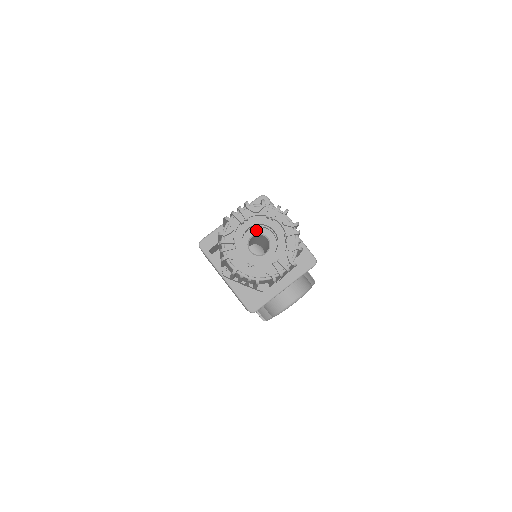
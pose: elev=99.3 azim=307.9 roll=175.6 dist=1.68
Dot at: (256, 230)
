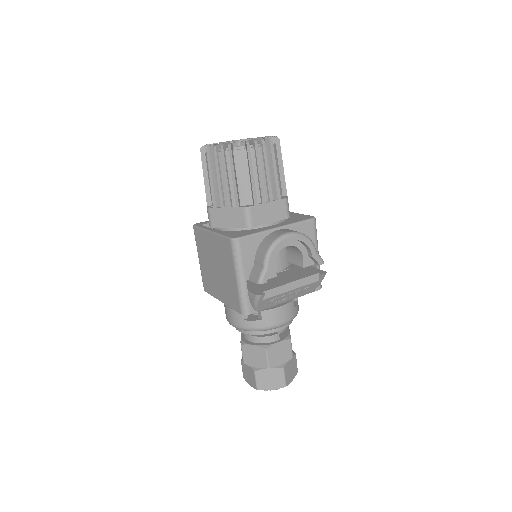
Dot at: occluded
